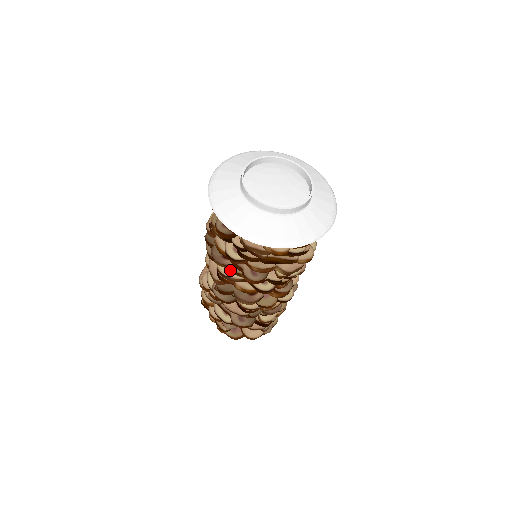
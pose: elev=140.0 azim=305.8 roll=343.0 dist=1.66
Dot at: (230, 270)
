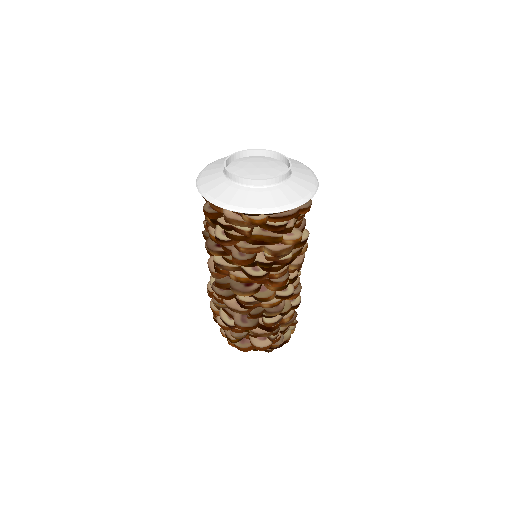
Dot at: (224, 259)
